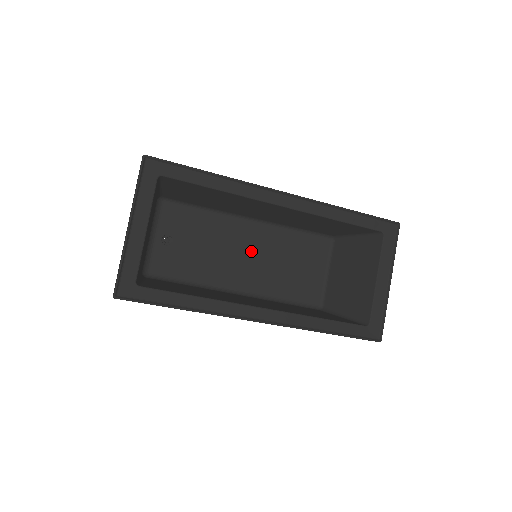
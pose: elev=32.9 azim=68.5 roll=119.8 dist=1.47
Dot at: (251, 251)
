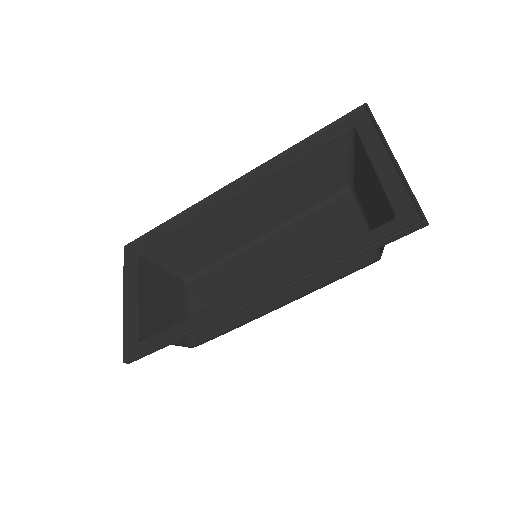
Dot at: (276, 263)
